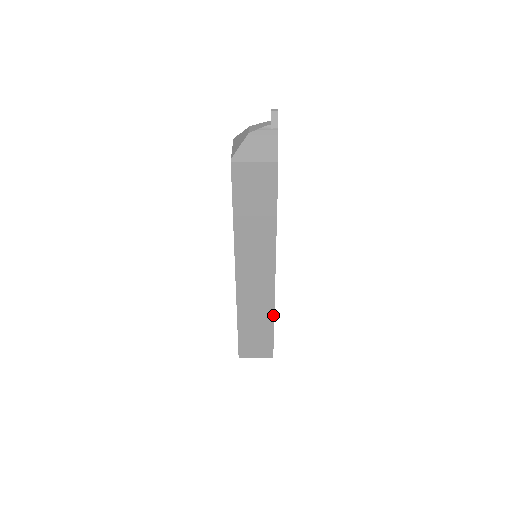
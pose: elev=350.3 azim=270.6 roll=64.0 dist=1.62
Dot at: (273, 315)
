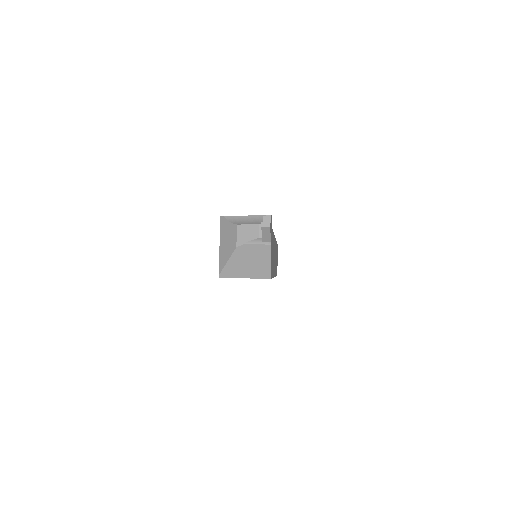
Dot at: occluded
